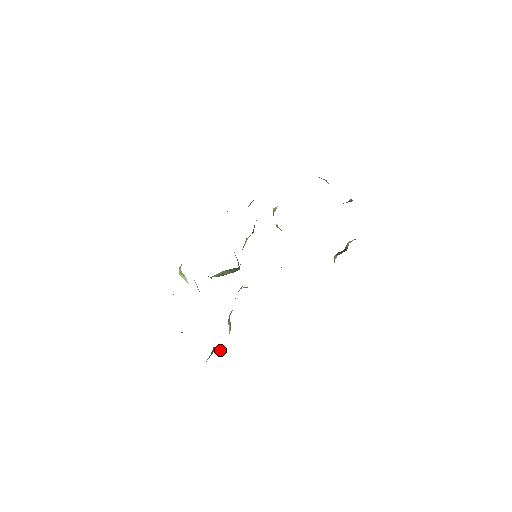
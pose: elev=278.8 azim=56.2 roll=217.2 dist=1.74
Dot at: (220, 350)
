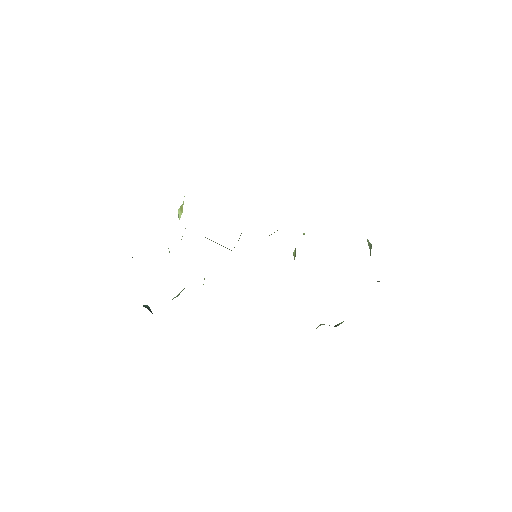
Dot at: occluded
